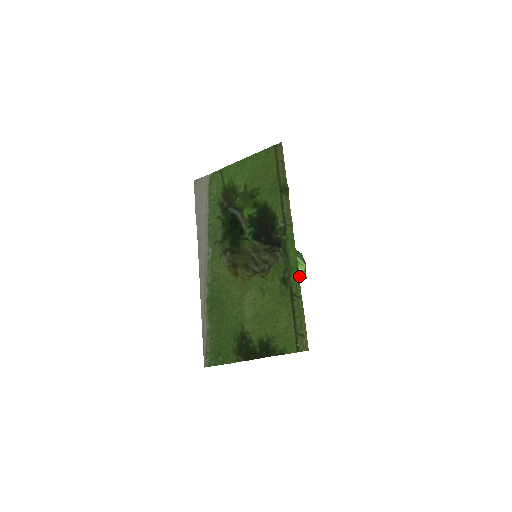
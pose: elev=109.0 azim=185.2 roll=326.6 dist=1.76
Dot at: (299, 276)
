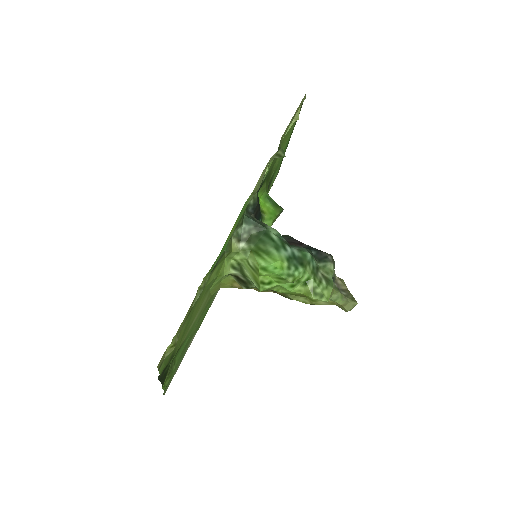
Dot at: (217, 258)
